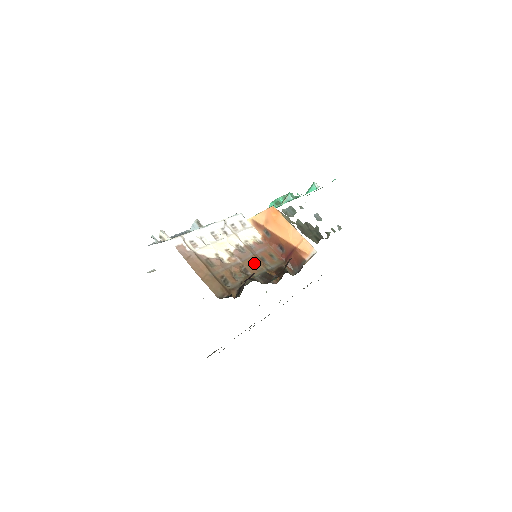
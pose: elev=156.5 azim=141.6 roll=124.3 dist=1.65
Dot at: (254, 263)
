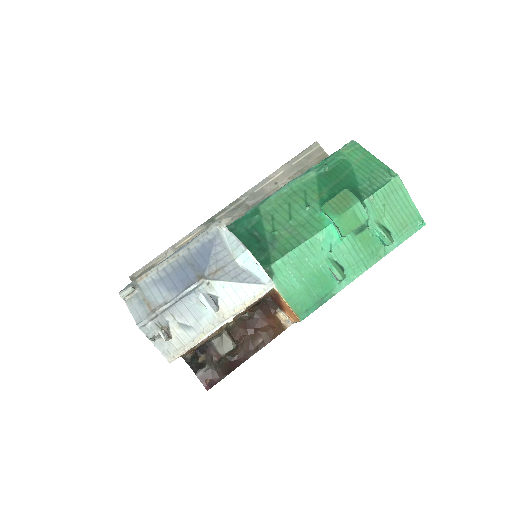
Dot at: occluded
